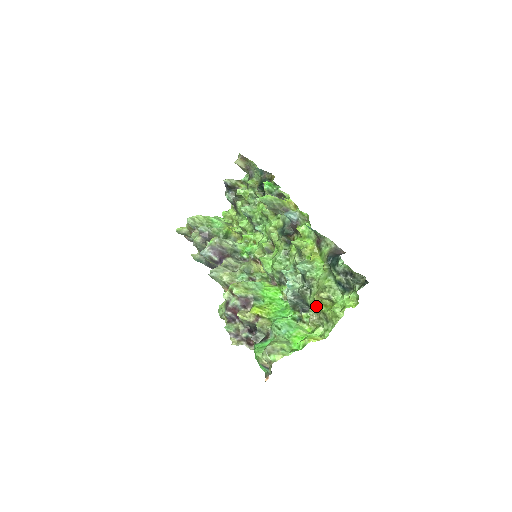
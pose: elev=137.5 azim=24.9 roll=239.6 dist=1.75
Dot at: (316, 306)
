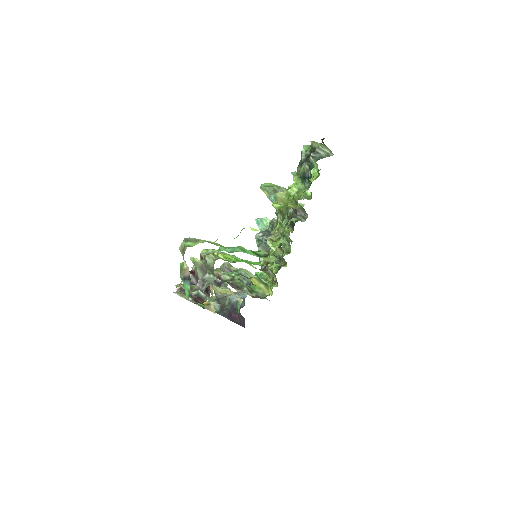
Dot at: occluded
